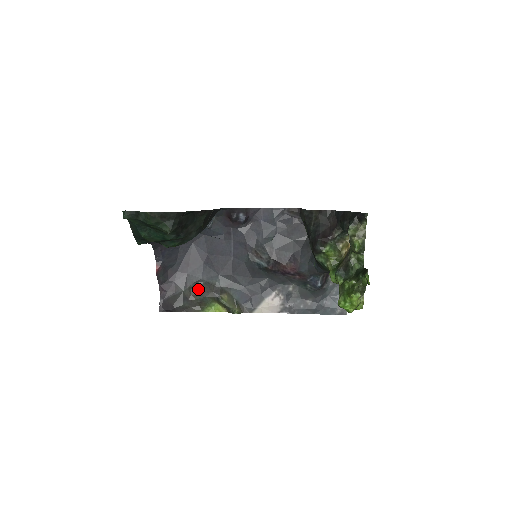
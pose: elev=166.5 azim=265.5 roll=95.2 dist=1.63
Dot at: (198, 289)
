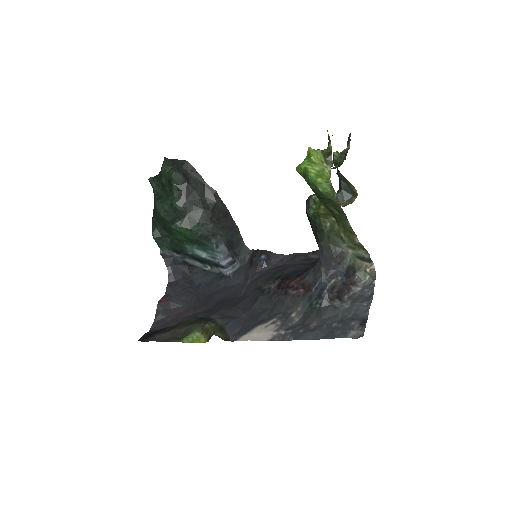
Dot at: (189, 321)
